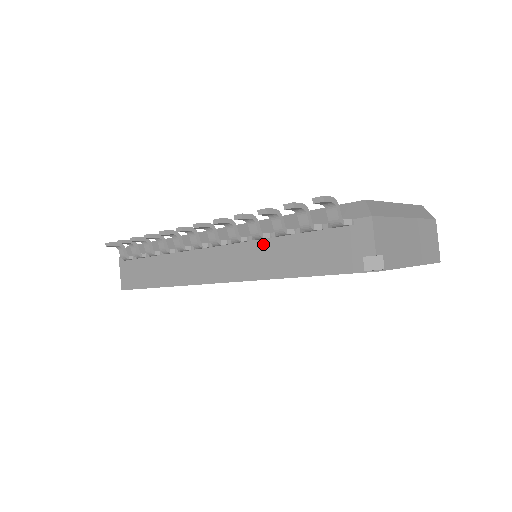
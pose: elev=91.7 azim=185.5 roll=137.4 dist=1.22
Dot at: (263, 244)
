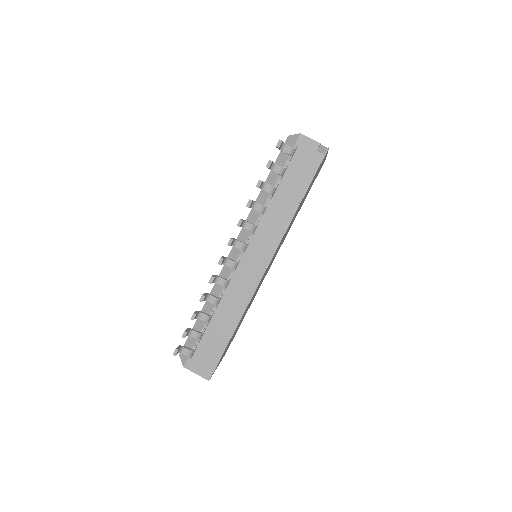
Dot at: (268, 212)
